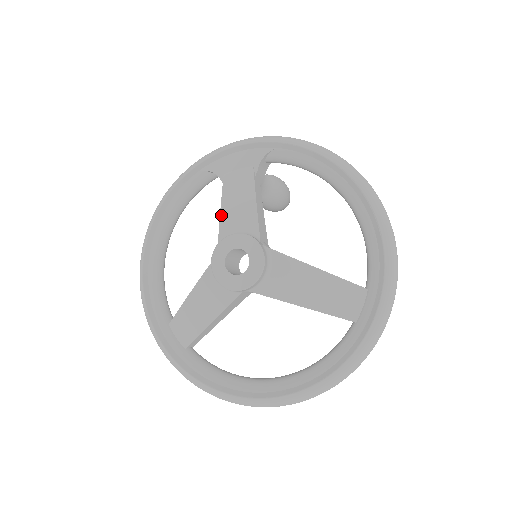
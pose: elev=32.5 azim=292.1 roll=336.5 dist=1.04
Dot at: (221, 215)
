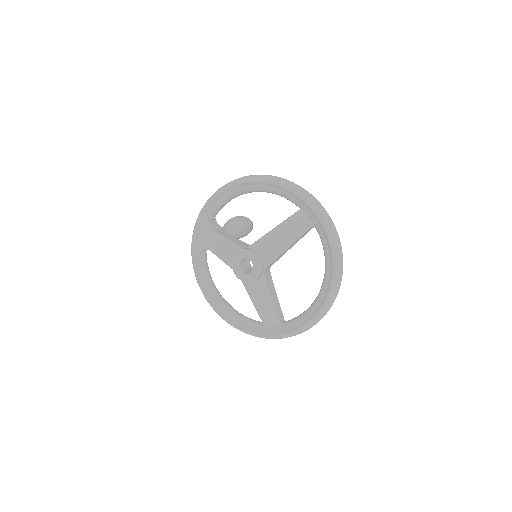
Dot at: (222, 260)
